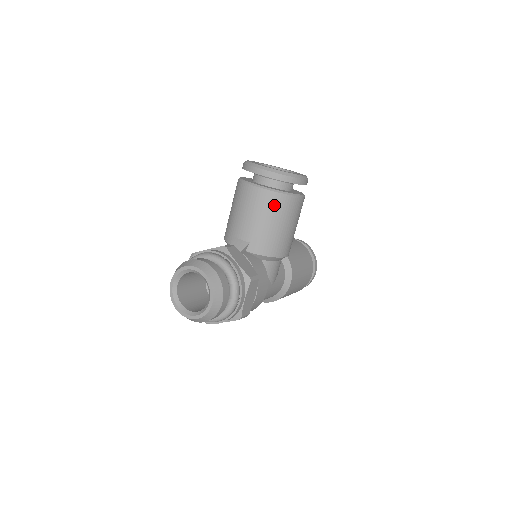
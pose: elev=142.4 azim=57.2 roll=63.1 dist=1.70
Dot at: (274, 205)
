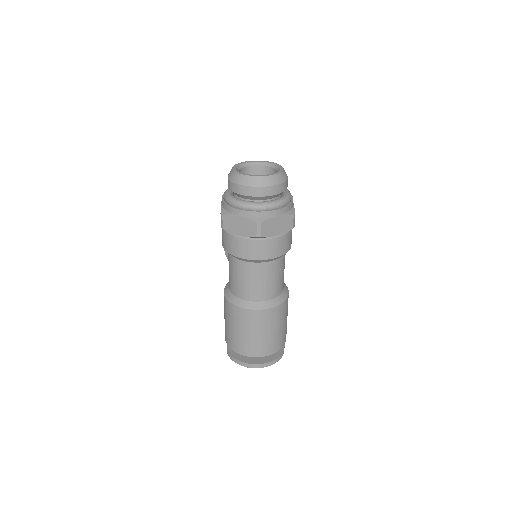
Dot at: occluded
